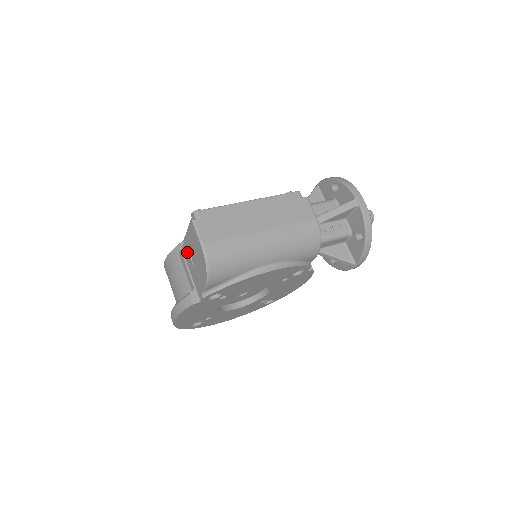
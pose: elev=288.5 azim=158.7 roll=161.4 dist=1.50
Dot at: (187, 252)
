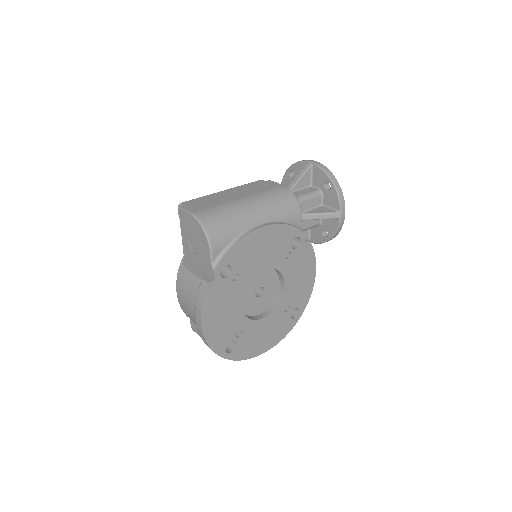
Dot at: (188, 251)
